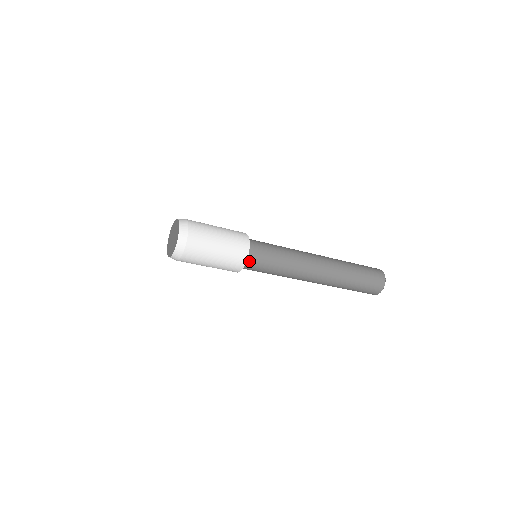
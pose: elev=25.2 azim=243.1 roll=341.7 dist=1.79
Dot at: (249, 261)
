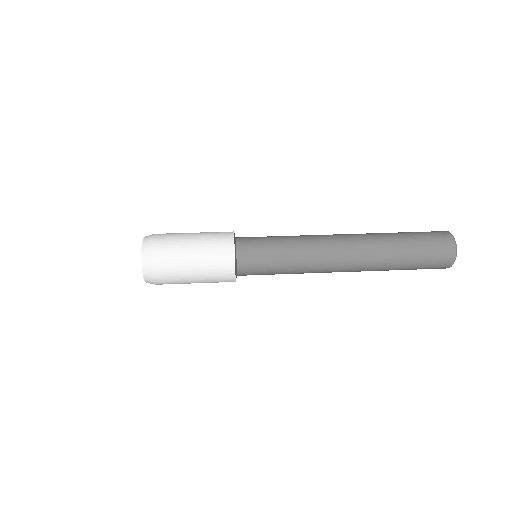
Dot at: occluded
